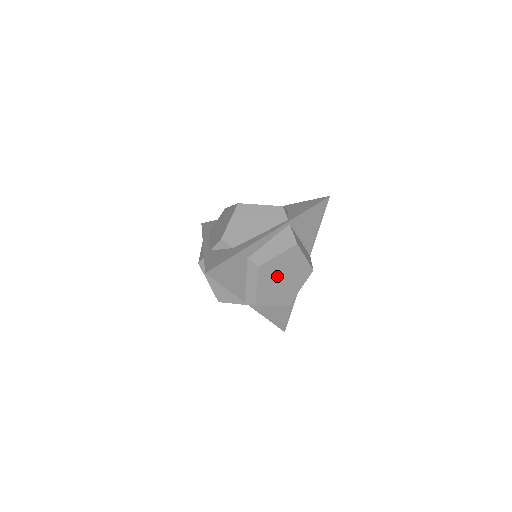
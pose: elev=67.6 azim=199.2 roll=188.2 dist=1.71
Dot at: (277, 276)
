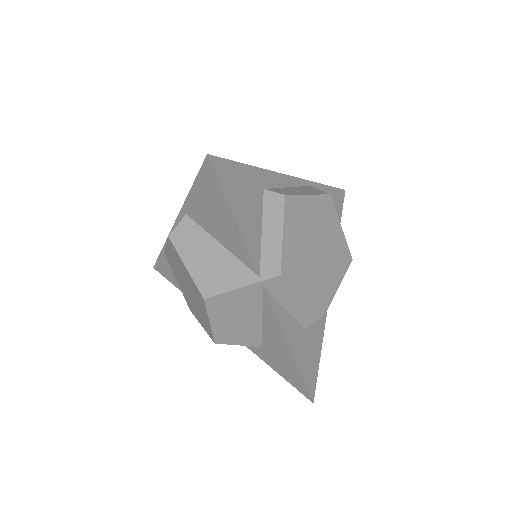
Dot at: (309, 235)
